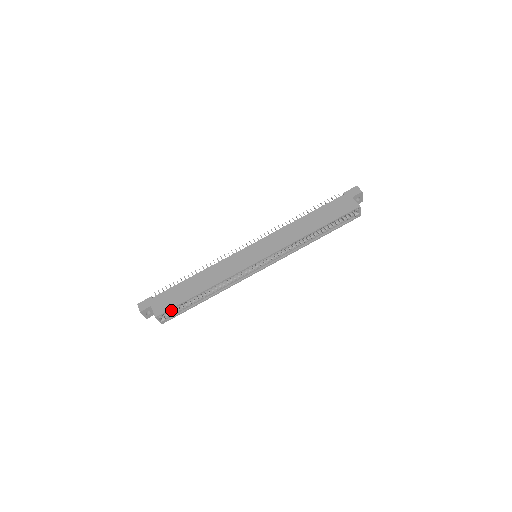
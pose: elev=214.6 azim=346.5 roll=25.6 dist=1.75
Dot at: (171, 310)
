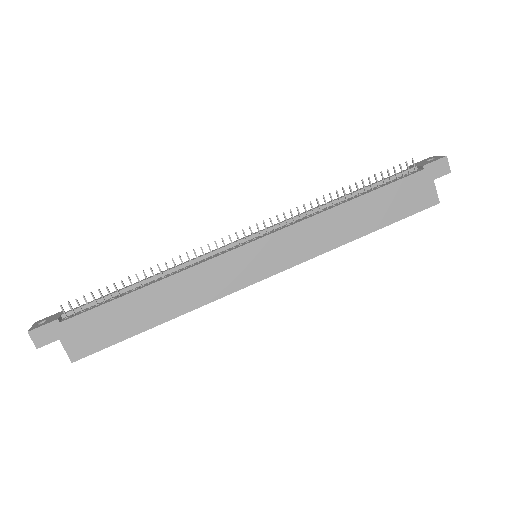
Dot at: occluded
